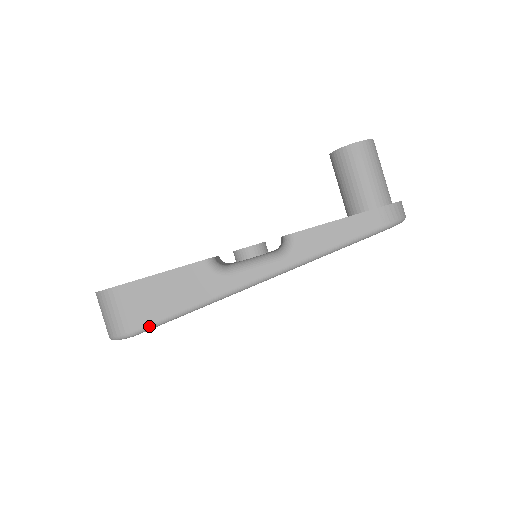
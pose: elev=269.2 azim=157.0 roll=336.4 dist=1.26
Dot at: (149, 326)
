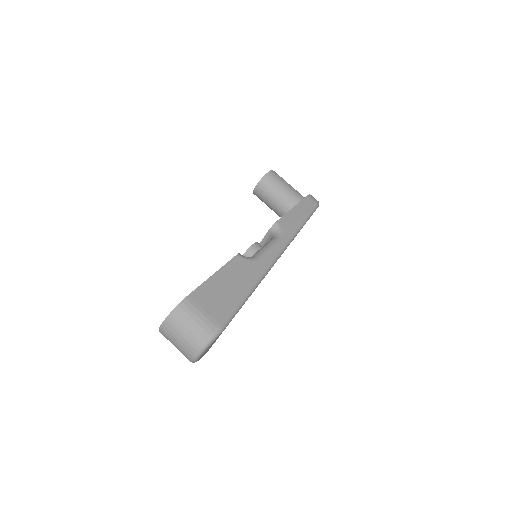
Dot at: (231, 315)
